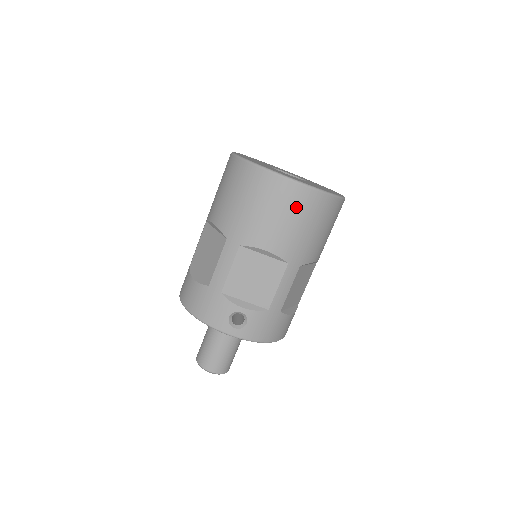
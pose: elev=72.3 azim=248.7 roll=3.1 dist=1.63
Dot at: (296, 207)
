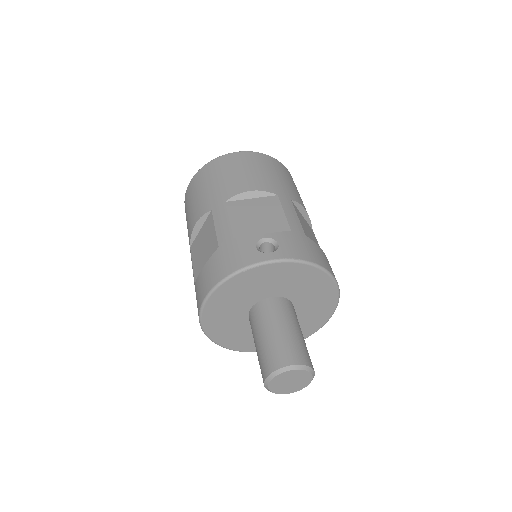
Dot at: (252, 162)
